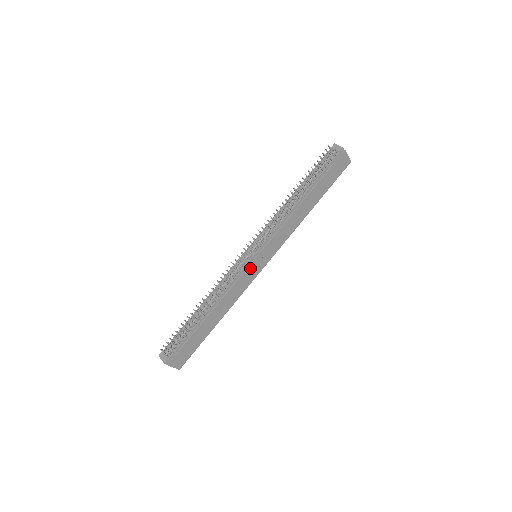
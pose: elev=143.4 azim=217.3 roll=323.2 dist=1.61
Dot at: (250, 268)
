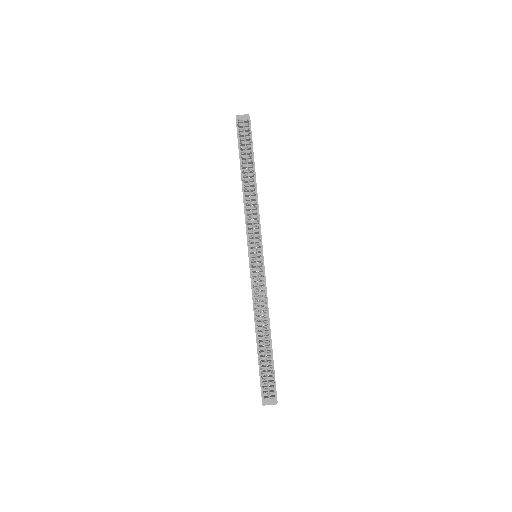
Dot at: (264, 269)
